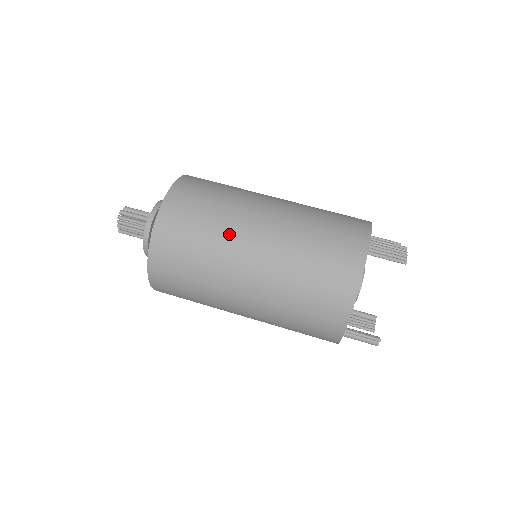
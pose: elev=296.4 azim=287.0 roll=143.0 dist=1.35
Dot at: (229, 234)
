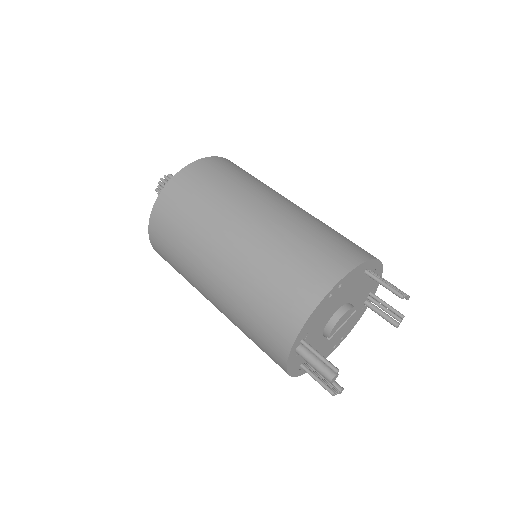
Dot at: (248, 192)
